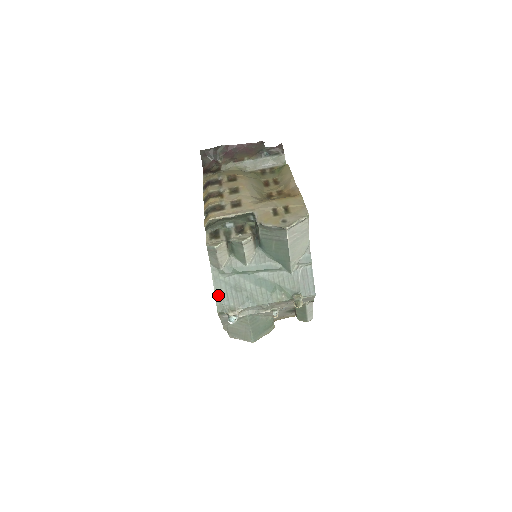
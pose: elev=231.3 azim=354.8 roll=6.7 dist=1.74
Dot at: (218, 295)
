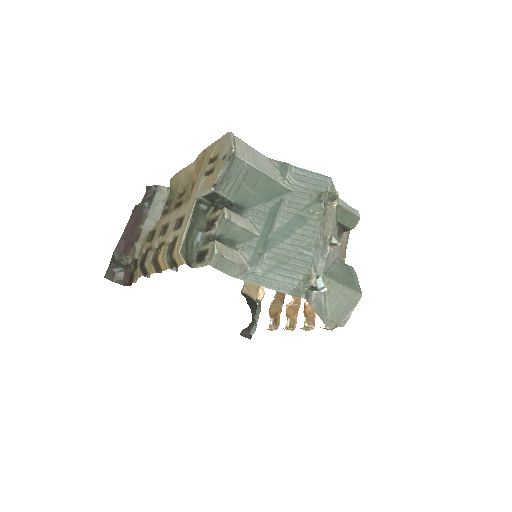
Dot at: (281, 288)
